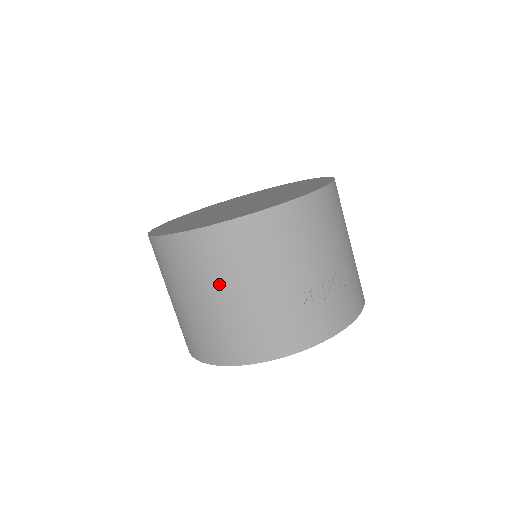
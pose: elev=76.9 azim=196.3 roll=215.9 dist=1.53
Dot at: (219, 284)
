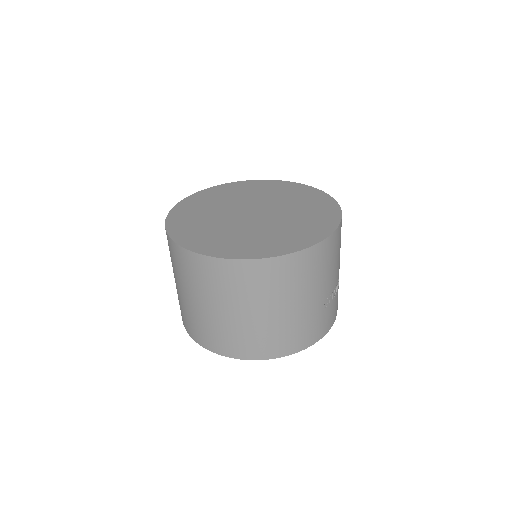
Dot at: (275, 300)
